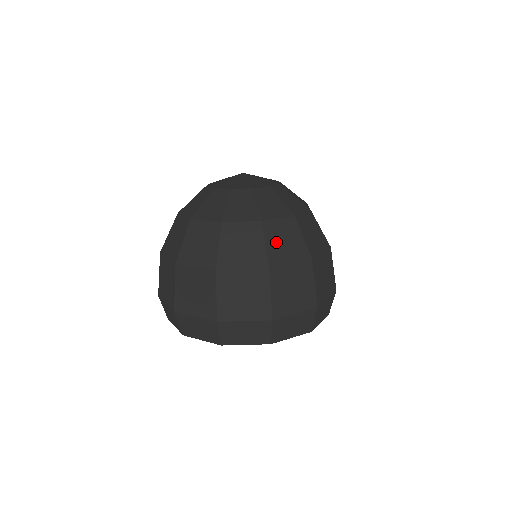
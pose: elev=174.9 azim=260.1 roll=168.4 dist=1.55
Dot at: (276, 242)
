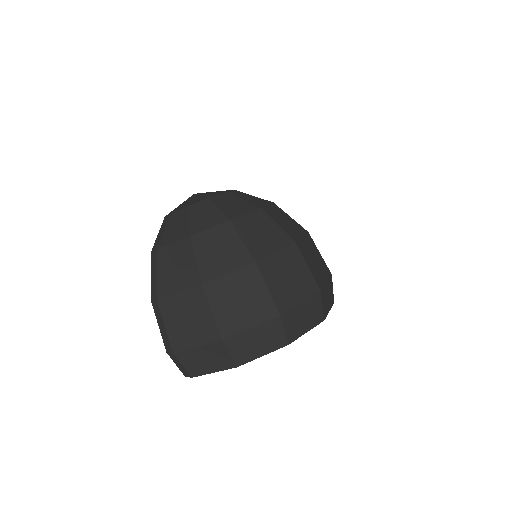
Dot at: (281, 222)
